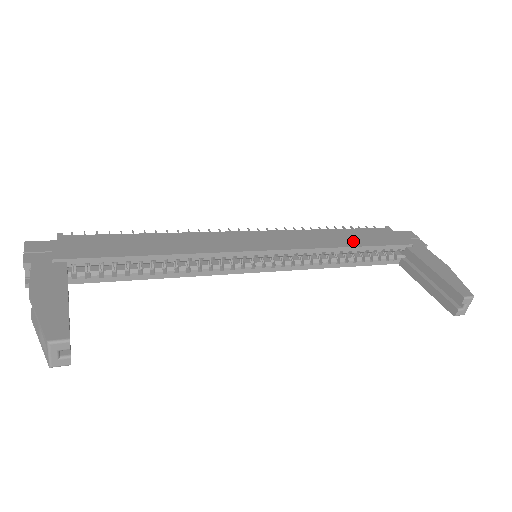
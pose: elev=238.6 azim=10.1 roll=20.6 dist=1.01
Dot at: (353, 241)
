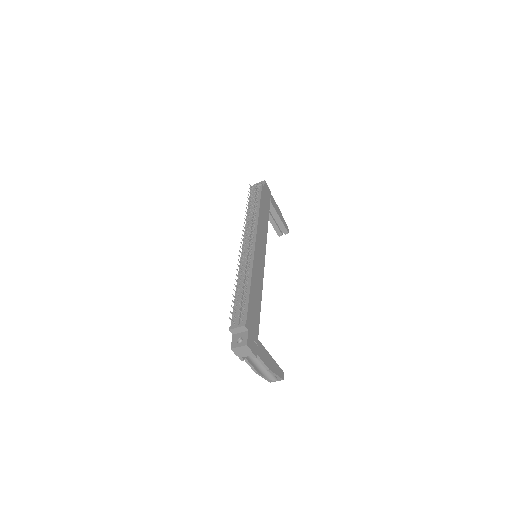
Dot at: (266, 215)
